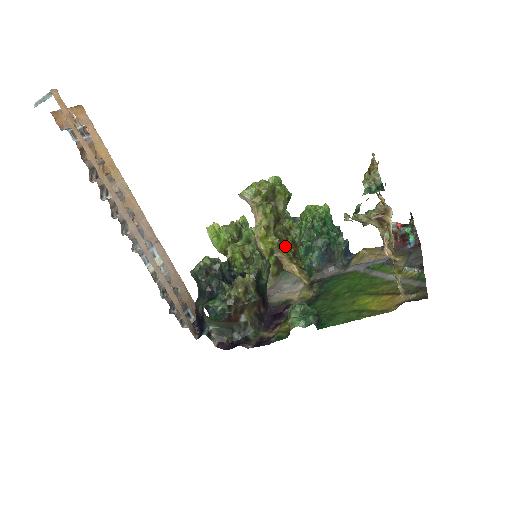
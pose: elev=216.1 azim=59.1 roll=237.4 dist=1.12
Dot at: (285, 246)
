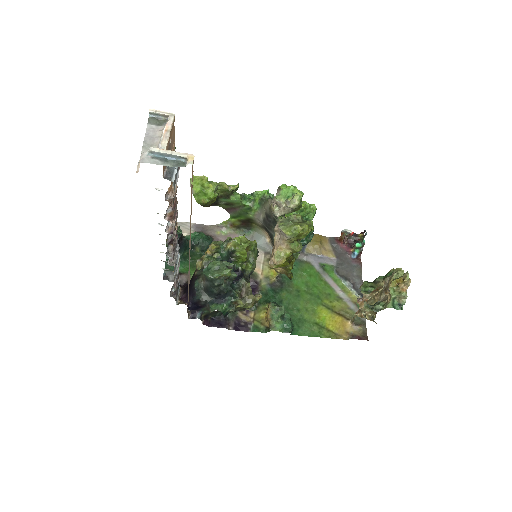
Dot at: (290, 267)
